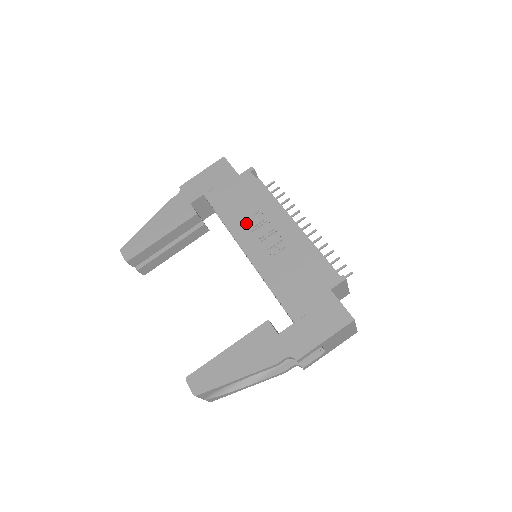
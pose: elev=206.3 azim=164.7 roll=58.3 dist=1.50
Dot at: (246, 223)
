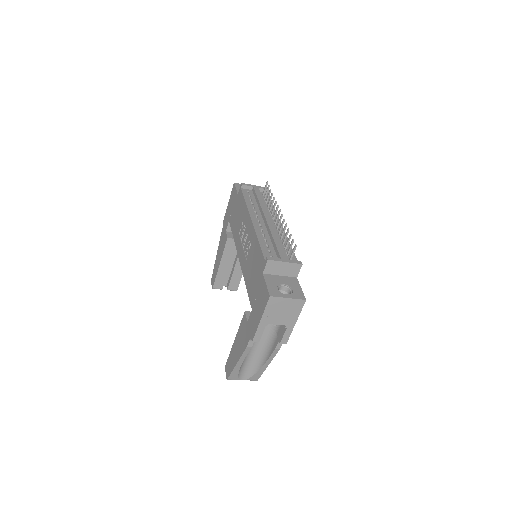
Dot at: (240, 234)
